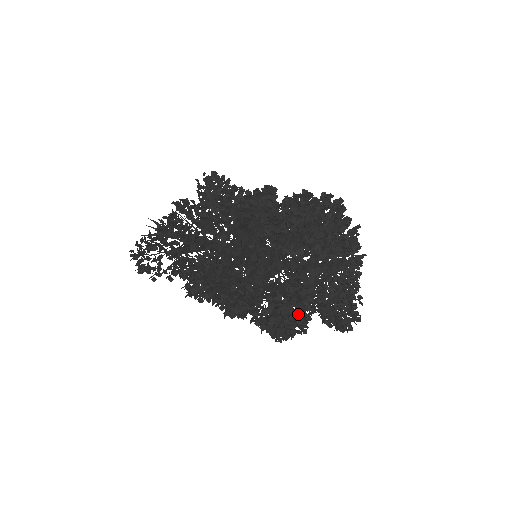
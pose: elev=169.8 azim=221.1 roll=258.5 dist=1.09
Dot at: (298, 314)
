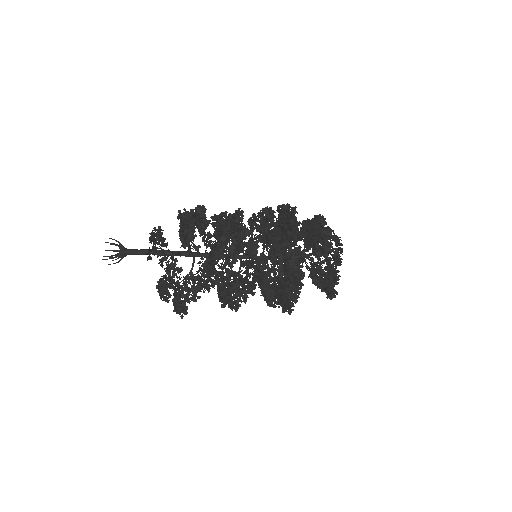
Dot at: (316, 276)
